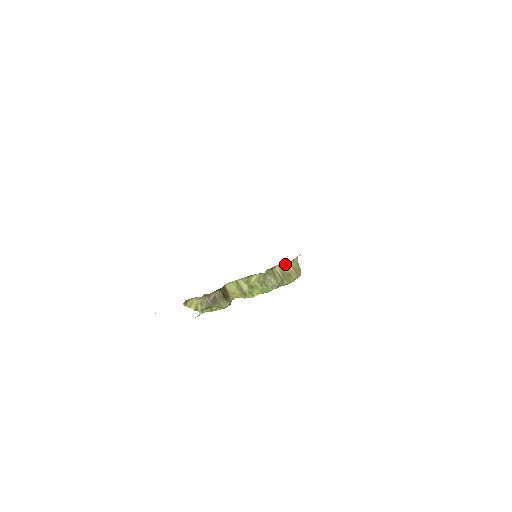
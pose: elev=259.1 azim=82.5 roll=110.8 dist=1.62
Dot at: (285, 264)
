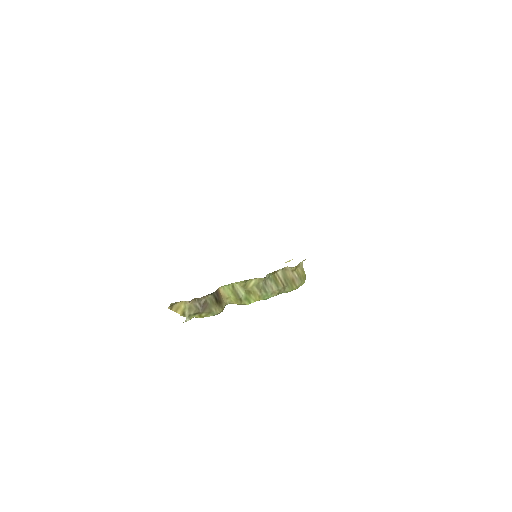
Dot at: (289, 269)
